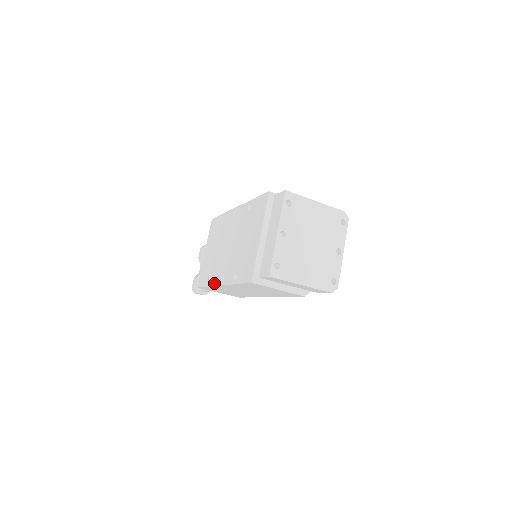
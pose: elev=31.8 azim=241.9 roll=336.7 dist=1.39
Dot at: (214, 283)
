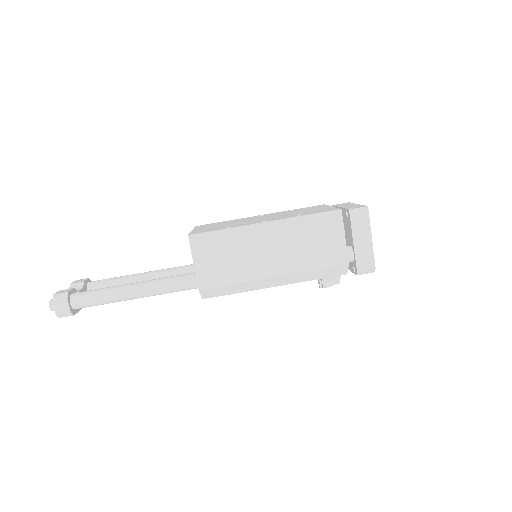
Dot at: (246, 224)
